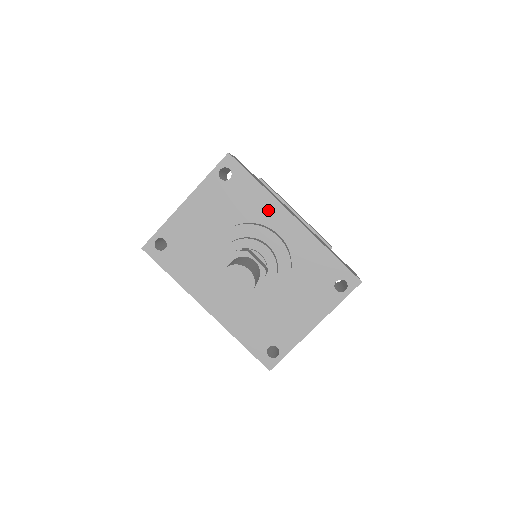
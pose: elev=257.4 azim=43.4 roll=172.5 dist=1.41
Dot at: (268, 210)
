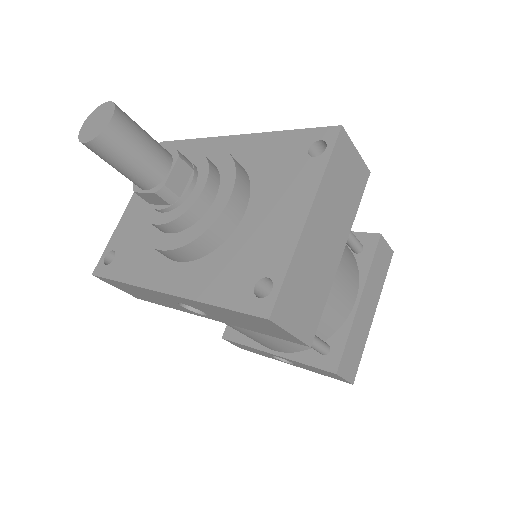
Dot at: occluded
